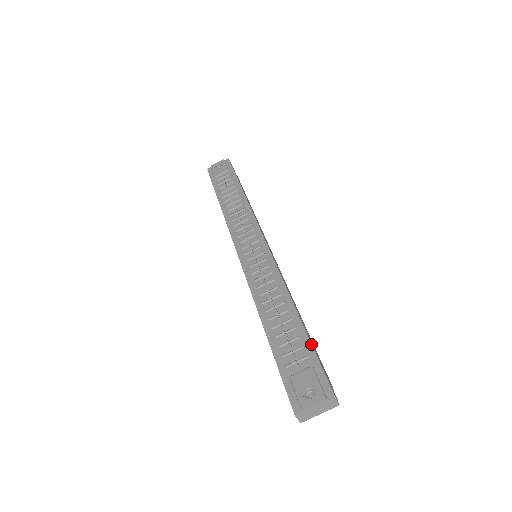
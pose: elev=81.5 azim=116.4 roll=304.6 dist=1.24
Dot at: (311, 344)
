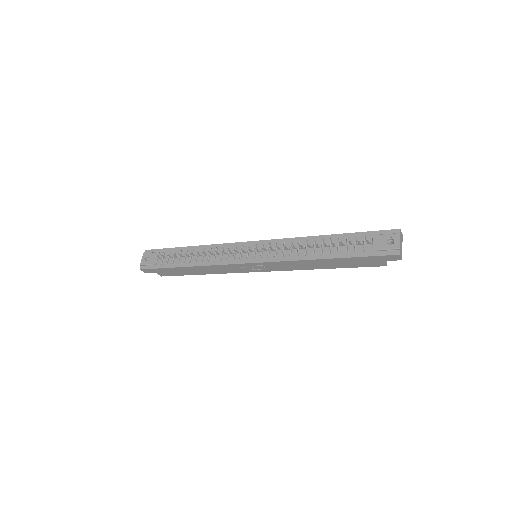
Dot at: (357, 233)
